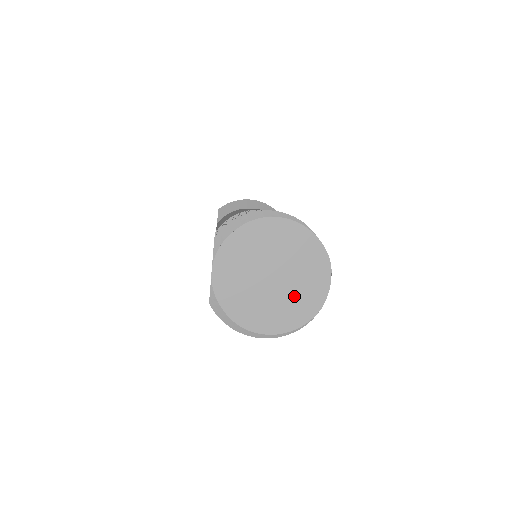
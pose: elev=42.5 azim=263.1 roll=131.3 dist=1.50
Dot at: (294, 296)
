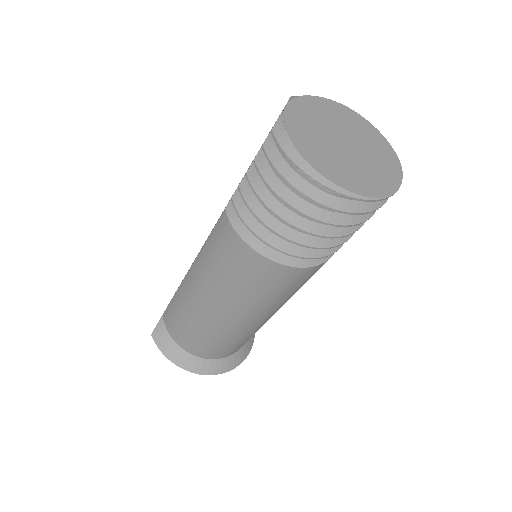
Dot at: (365, 169)
